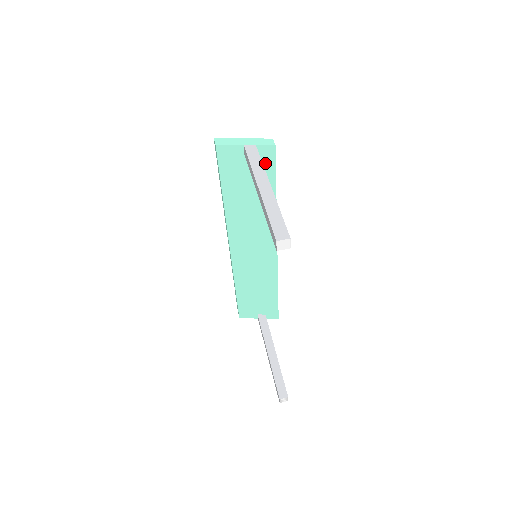
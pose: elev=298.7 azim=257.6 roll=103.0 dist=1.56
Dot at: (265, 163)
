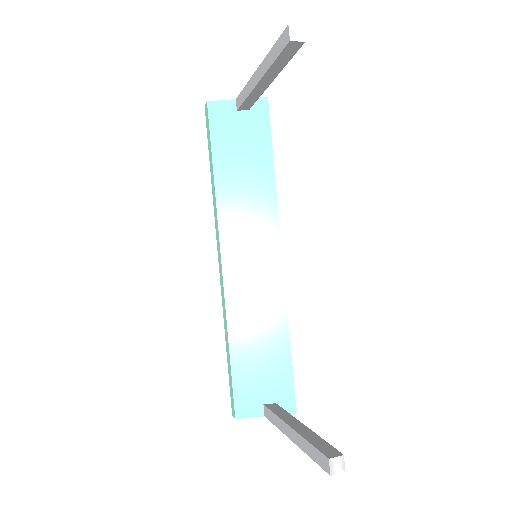
Dot at: (259, 120)
